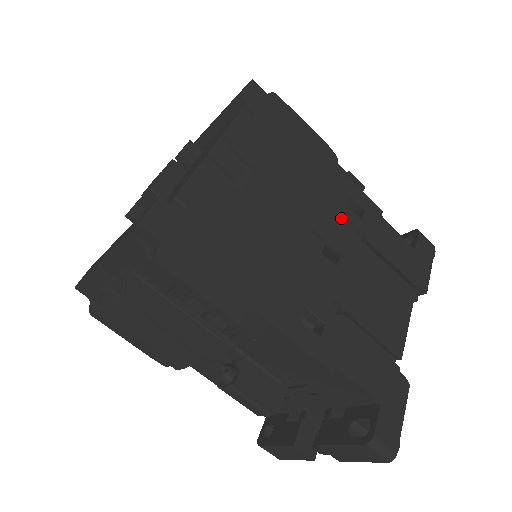
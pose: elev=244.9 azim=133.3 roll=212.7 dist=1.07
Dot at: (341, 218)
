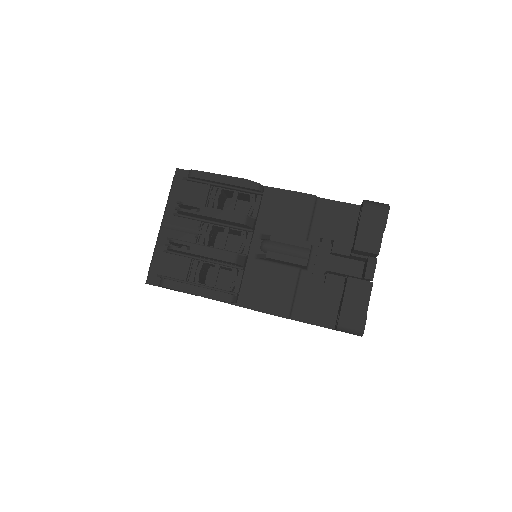
Dot at: occluded
